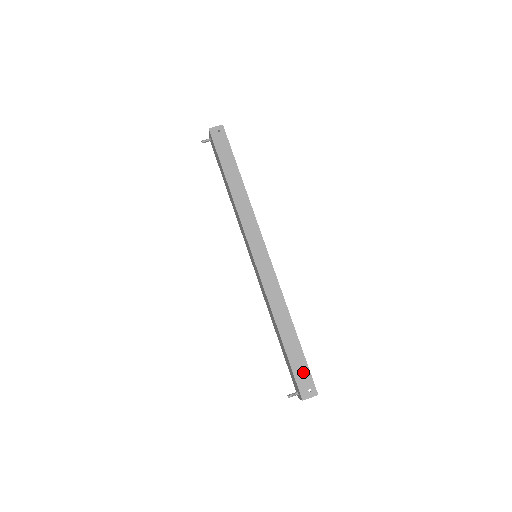
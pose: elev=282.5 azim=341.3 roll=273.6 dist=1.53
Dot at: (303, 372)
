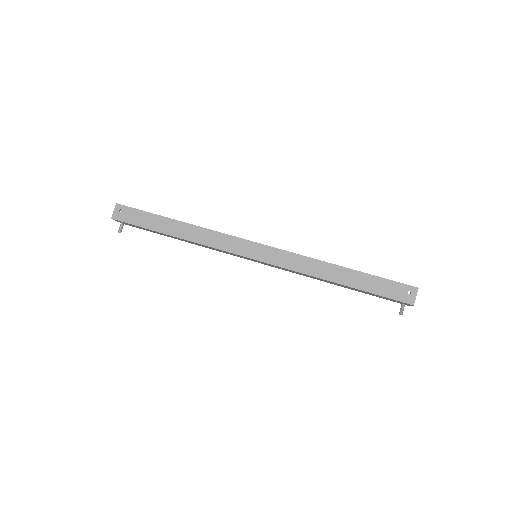
Dot at: (389, 287)
